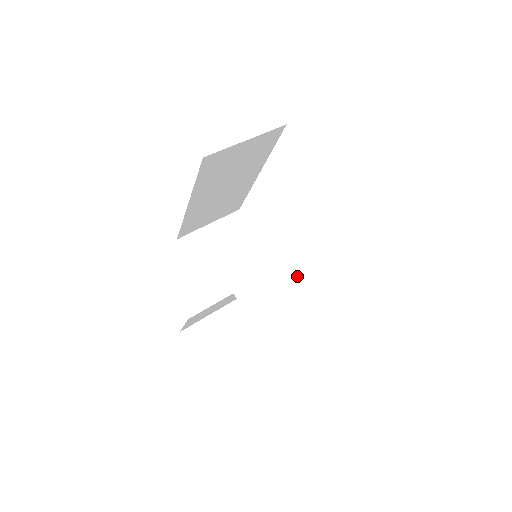
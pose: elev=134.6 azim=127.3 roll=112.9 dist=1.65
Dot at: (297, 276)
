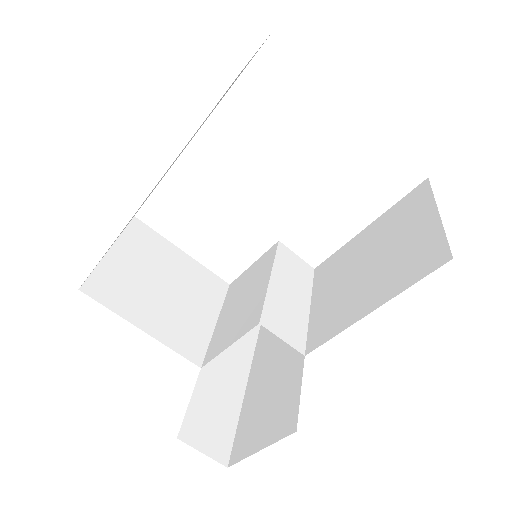
Dot at: (294, 268)
